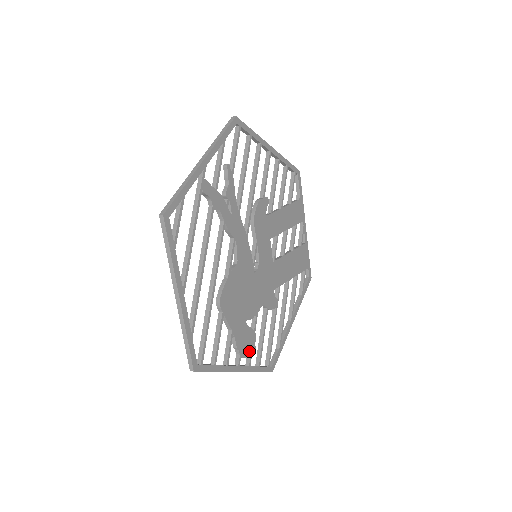
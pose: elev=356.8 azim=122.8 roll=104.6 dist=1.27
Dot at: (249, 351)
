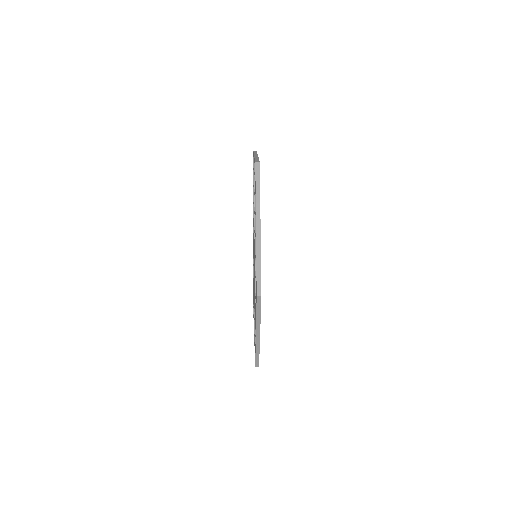
Dot at: occluded
